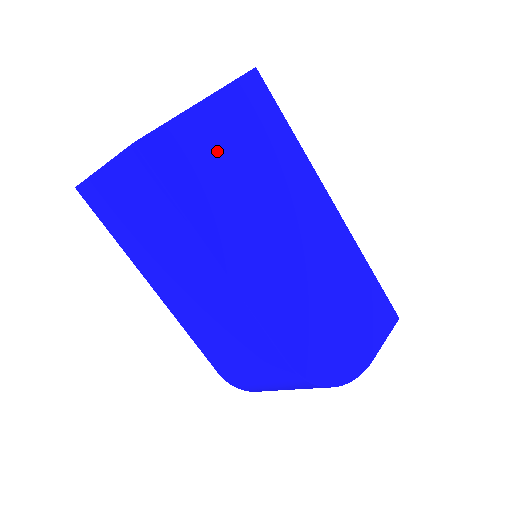
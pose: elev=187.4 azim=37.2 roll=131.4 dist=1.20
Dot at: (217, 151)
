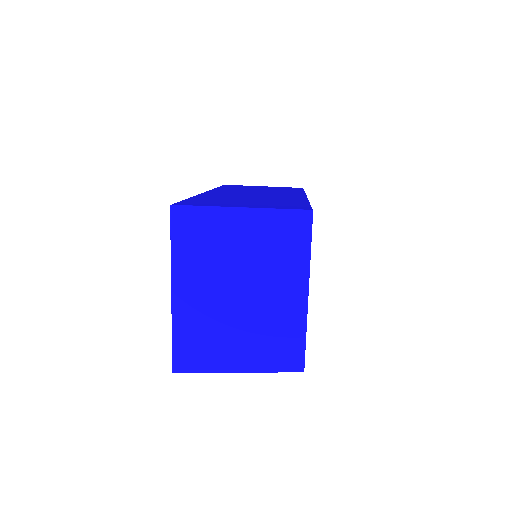
Dot at: occluded
